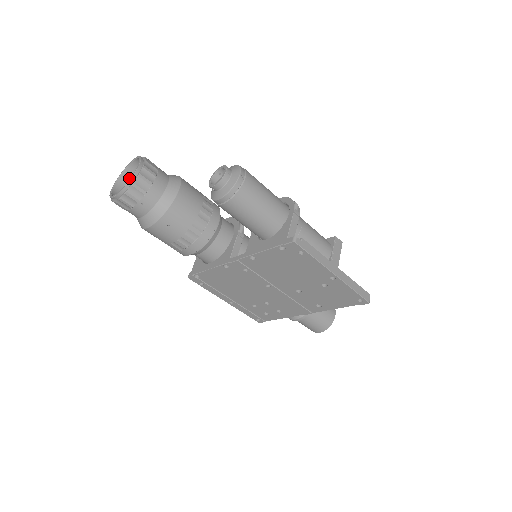
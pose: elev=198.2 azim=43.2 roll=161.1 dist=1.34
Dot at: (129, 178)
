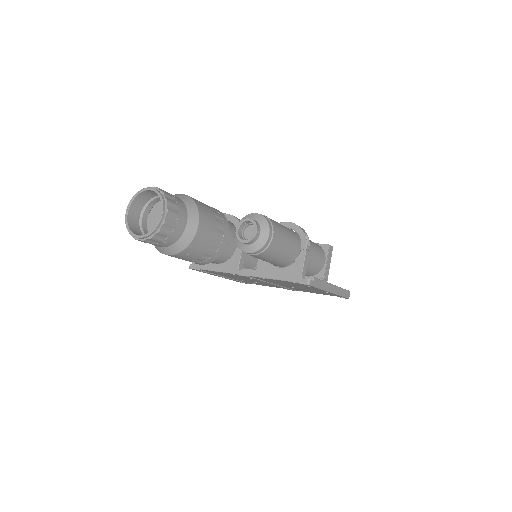
Dot at: (140, 201)
